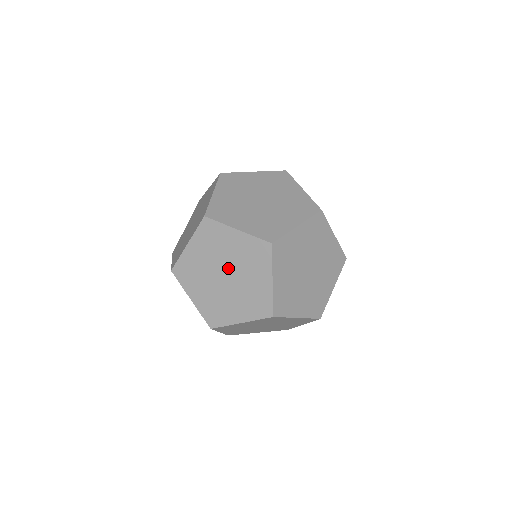
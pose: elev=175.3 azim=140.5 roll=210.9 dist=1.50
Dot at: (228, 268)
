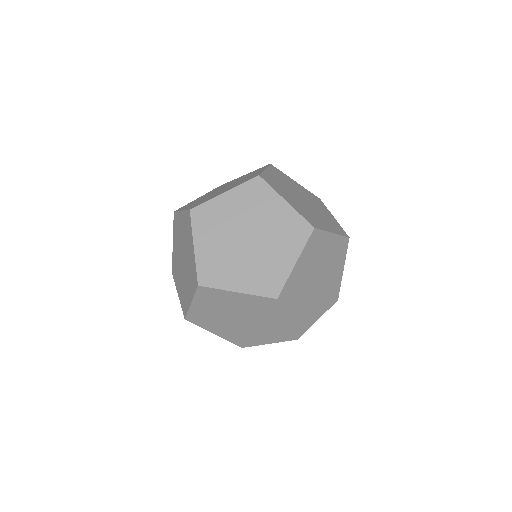
Dot at: (240, 315)
